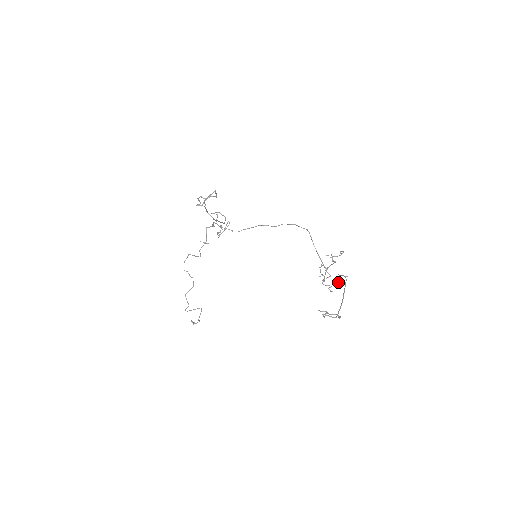
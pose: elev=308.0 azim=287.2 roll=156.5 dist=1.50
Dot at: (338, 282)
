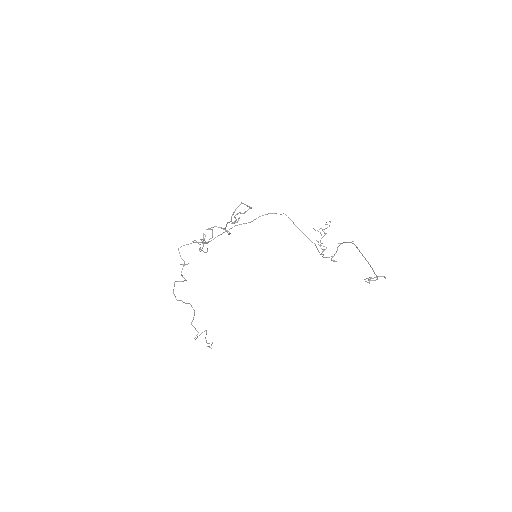
Dot at: (337, 250)
